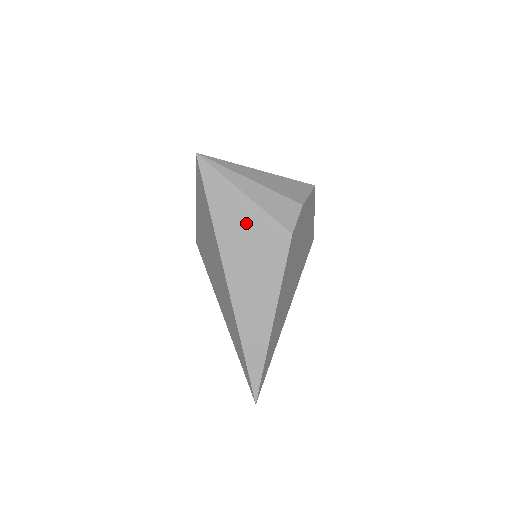
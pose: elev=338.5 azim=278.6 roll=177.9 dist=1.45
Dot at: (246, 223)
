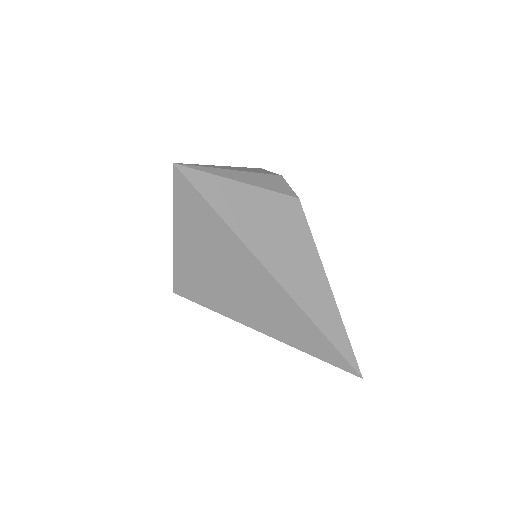
Dot at: (257, 209)
